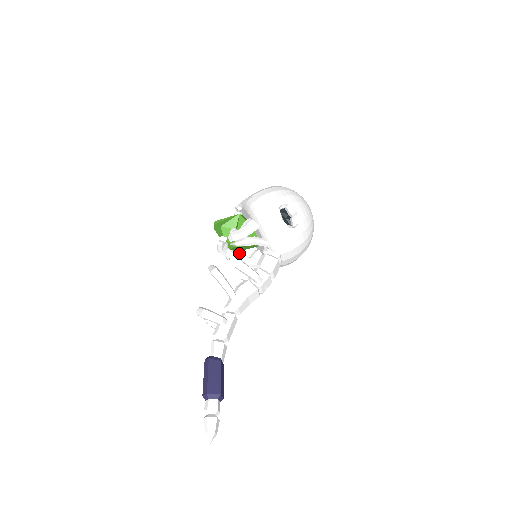
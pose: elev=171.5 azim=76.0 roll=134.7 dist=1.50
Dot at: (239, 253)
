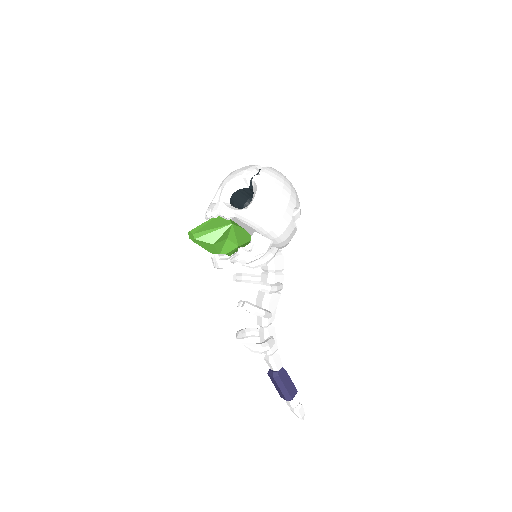
Dot at: occluded
